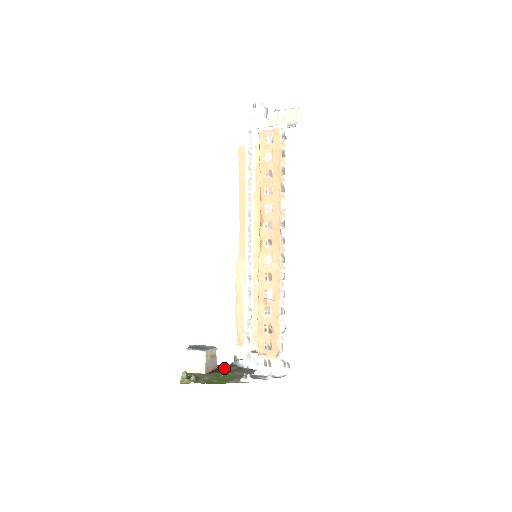
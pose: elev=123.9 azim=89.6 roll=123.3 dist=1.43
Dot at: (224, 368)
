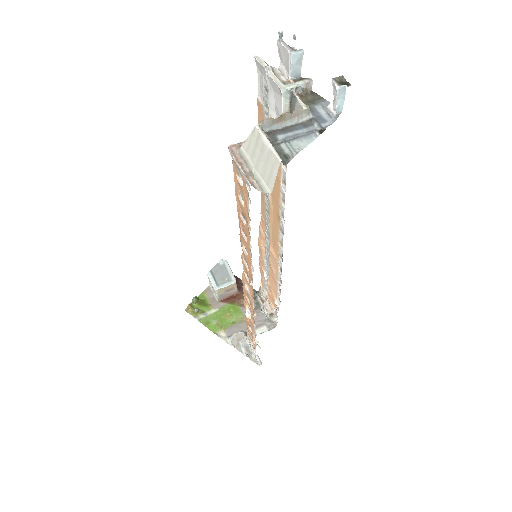
Dot at: (241, 299)
